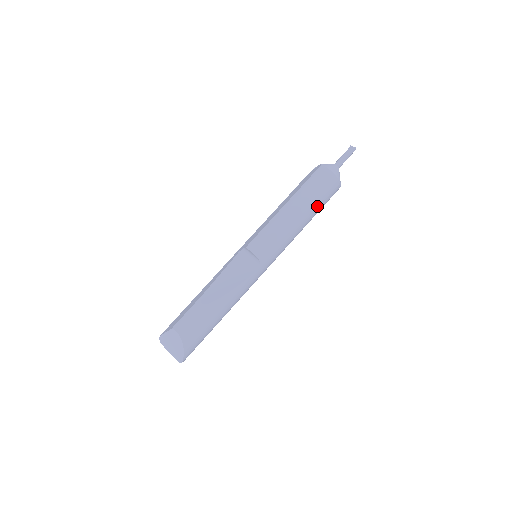
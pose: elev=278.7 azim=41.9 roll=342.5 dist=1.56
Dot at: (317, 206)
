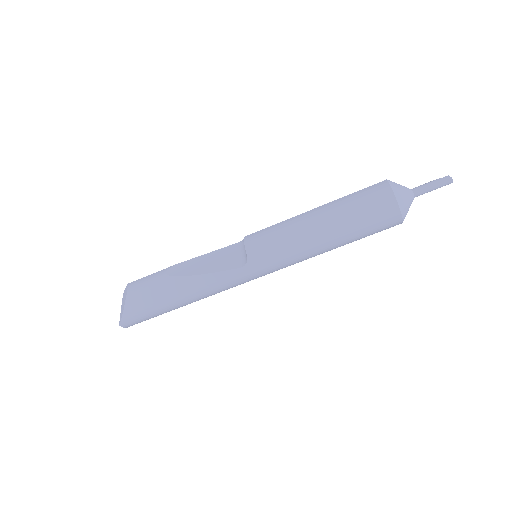
Dot at: (353, 227)
